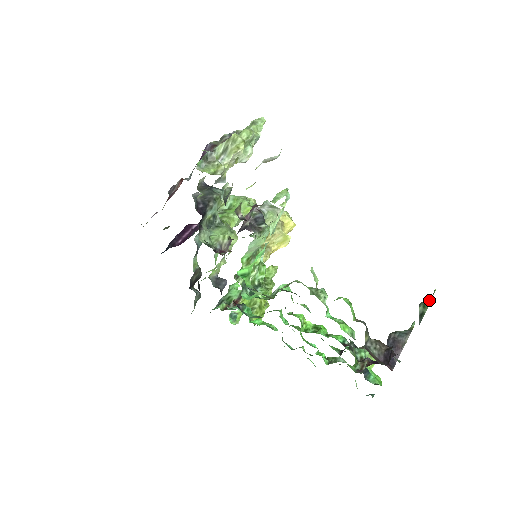
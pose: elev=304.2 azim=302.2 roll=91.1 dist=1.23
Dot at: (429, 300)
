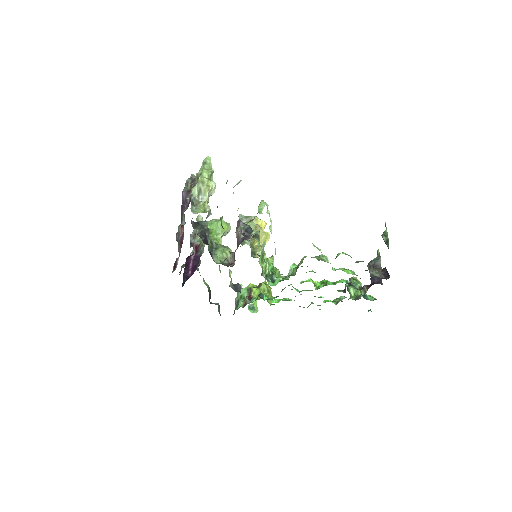
Dot at: (386, 231)
